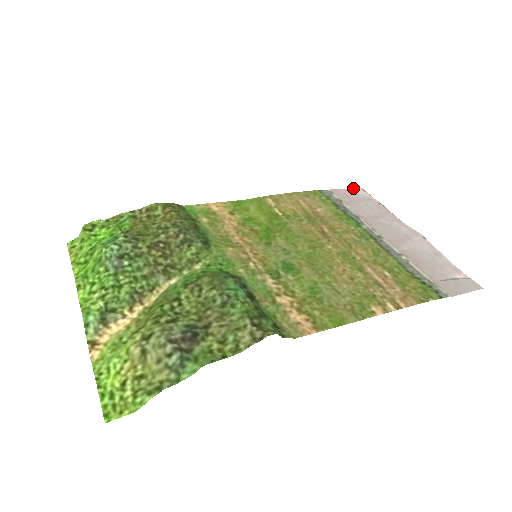
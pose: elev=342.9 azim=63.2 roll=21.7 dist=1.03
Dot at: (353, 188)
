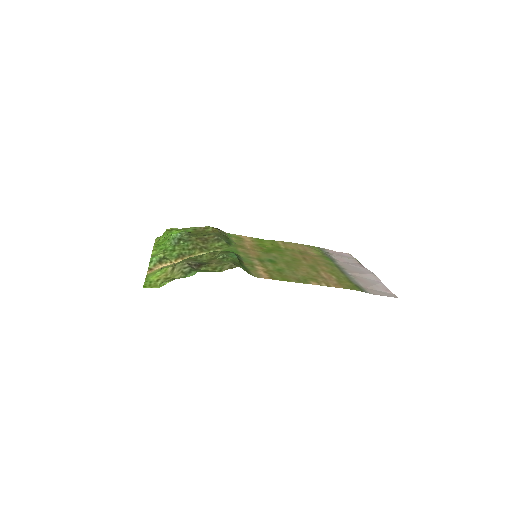
Dot at: occluded
